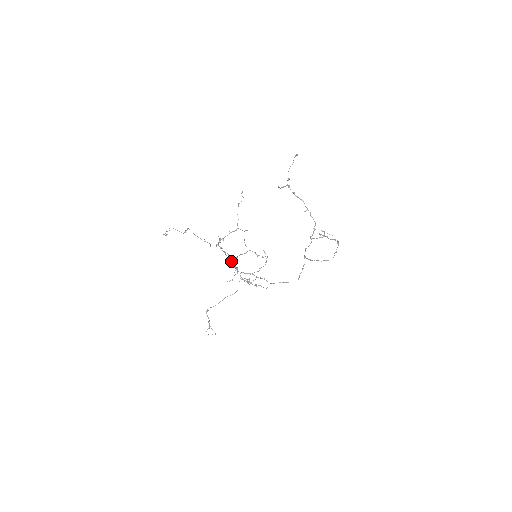
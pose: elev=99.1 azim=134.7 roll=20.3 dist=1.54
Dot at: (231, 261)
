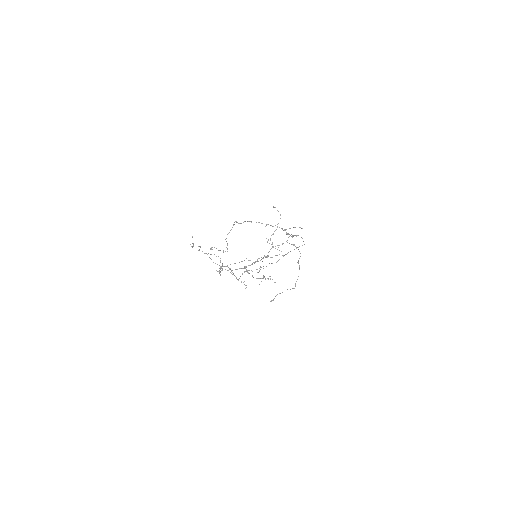
Dot at: occluded
